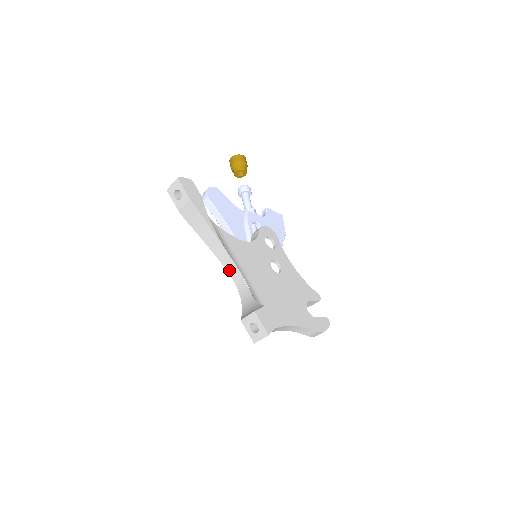
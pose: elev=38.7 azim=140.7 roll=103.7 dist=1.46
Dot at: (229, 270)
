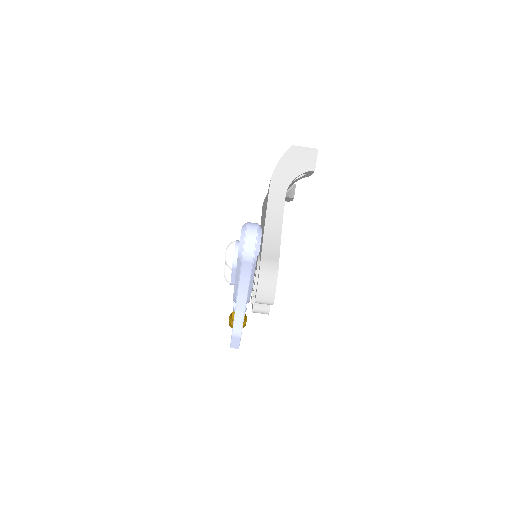
Dot at: occluded
